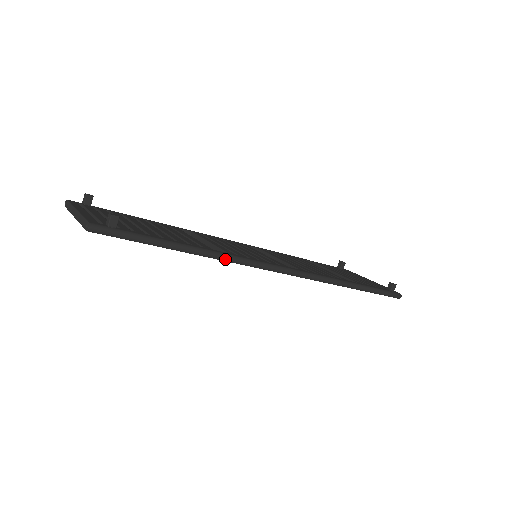
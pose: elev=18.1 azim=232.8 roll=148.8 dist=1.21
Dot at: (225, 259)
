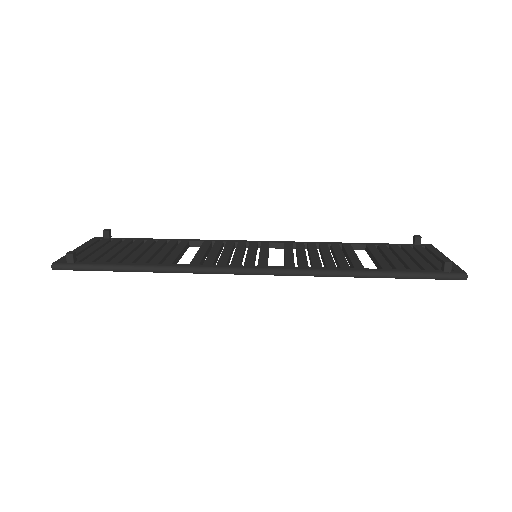
Dot at: (180, 272)
